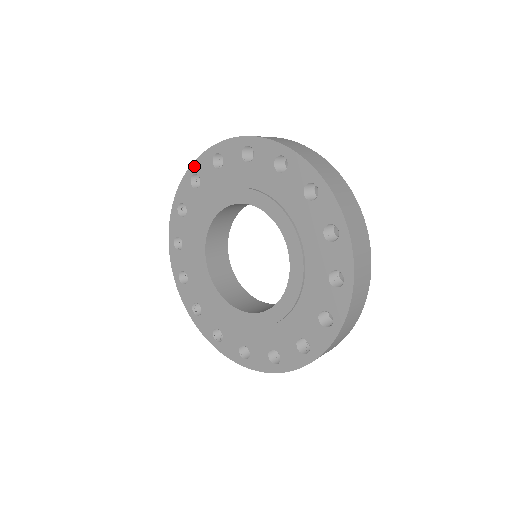
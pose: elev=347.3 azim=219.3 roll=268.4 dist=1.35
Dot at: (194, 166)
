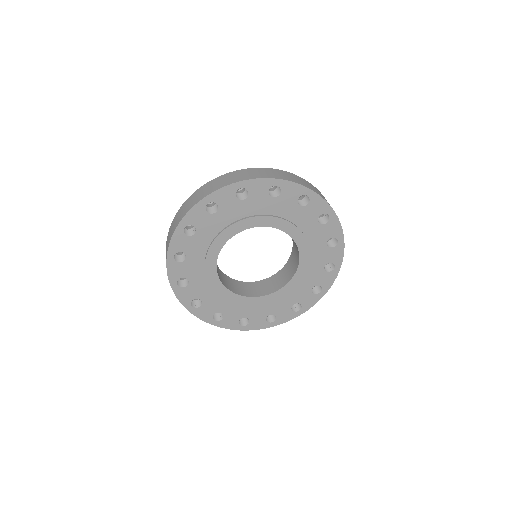
Dot at: (185, 220)
